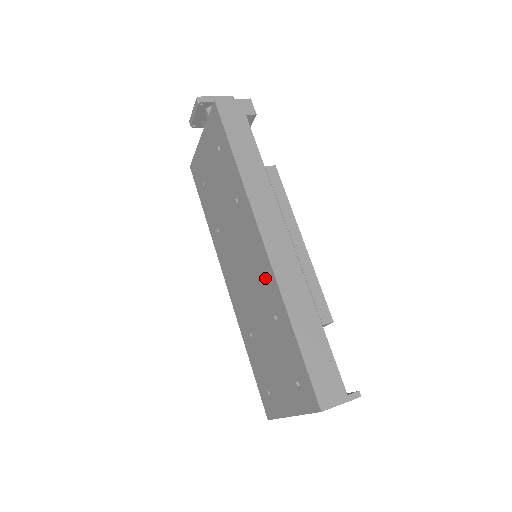
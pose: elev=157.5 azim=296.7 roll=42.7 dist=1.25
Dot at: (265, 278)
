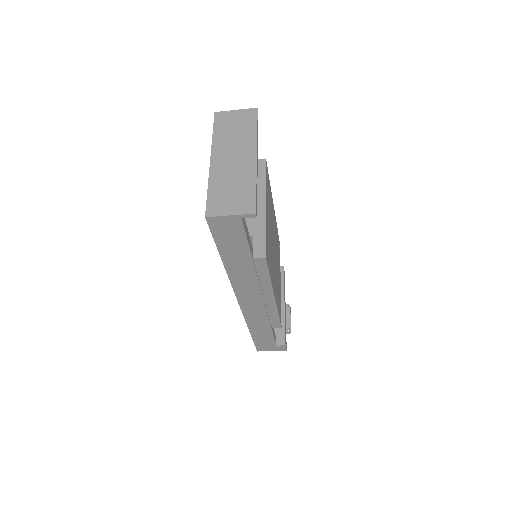
Dot at: occluded
